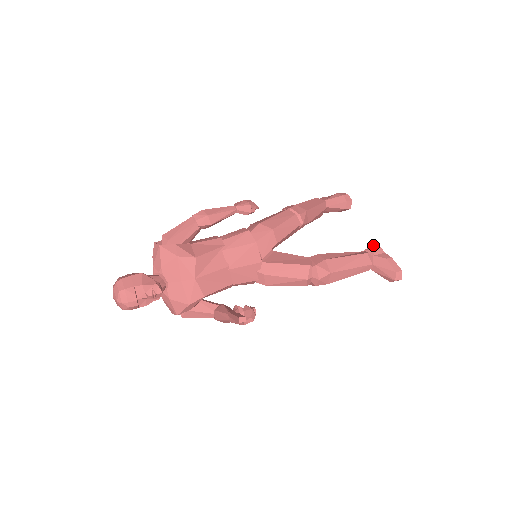
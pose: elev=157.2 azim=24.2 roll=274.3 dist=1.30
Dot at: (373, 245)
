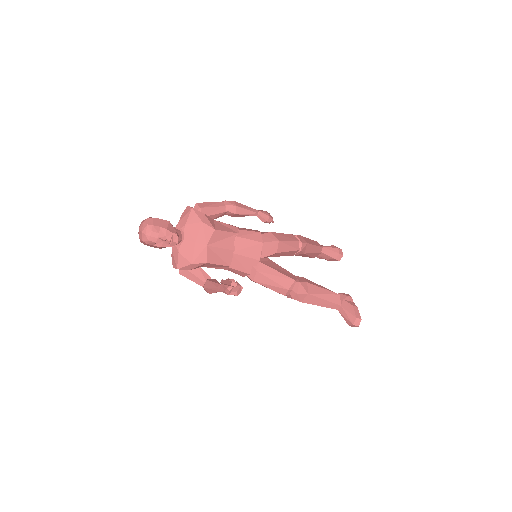
Dot at: occluded
